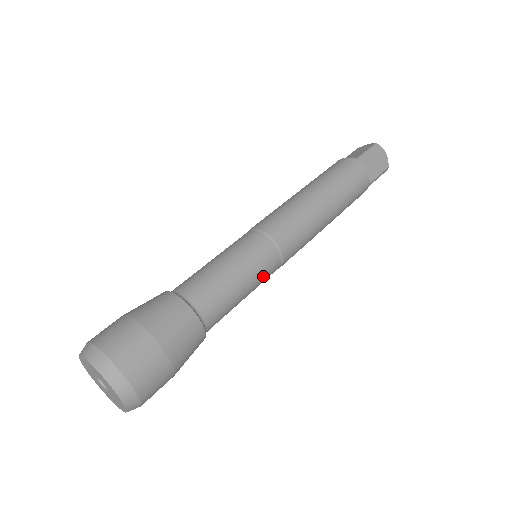
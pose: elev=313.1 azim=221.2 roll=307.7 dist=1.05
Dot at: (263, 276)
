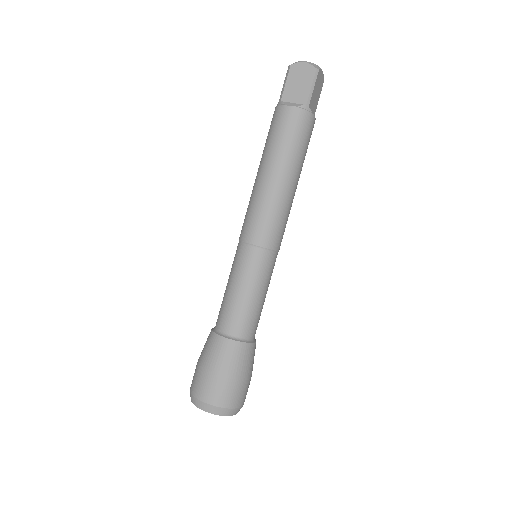
Dot at: occluded
